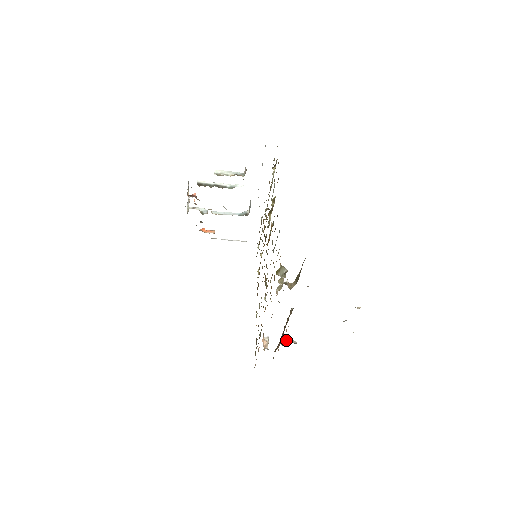
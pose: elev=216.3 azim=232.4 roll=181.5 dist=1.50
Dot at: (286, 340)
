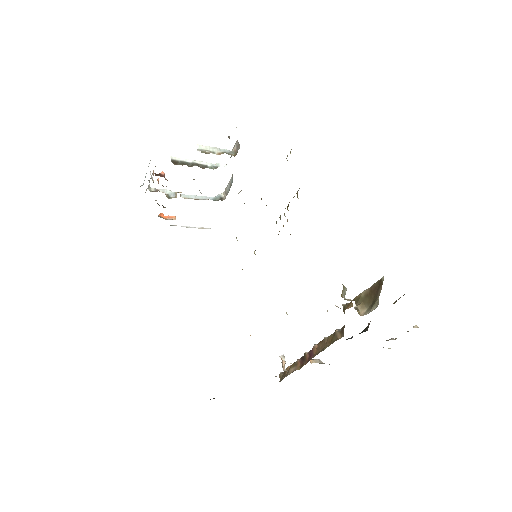
Dot at: (311, 360)
